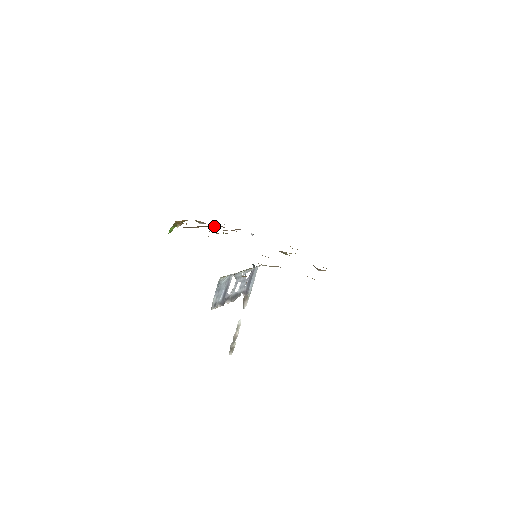
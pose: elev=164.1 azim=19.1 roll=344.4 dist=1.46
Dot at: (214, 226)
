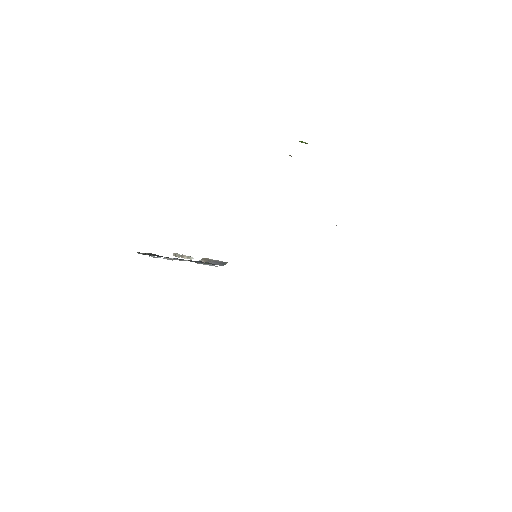
Dot at: occluded
